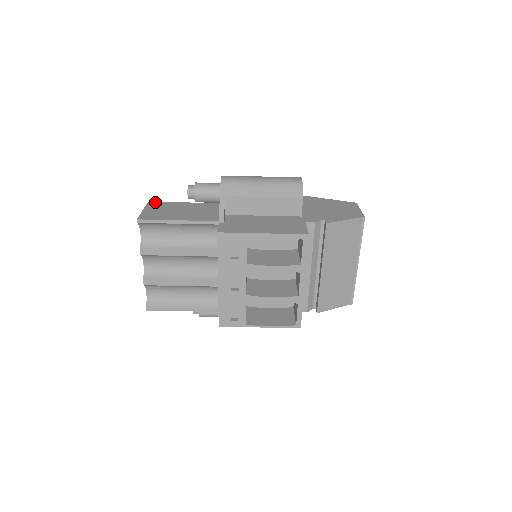
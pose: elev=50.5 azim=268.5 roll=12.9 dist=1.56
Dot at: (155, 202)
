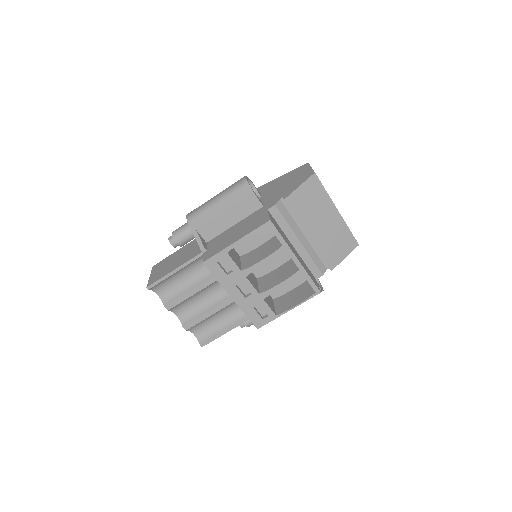
Dot at: (157, 264)
